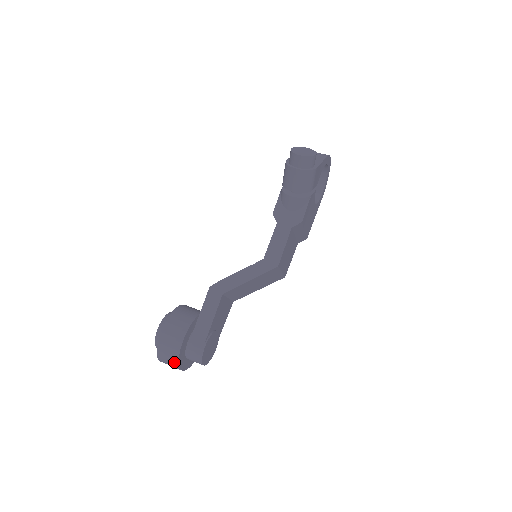
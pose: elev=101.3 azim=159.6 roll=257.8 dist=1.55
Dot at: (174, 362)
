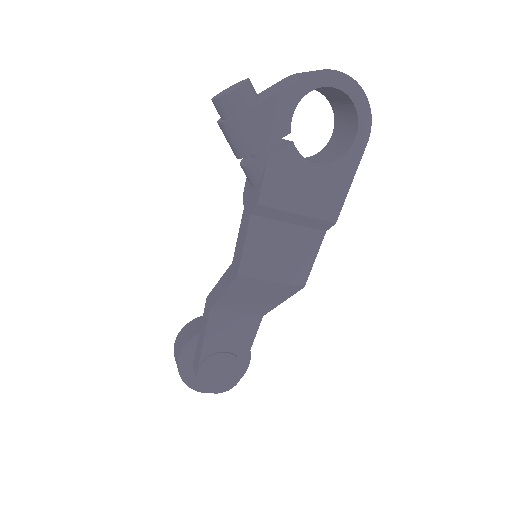
Dot at: occluded
